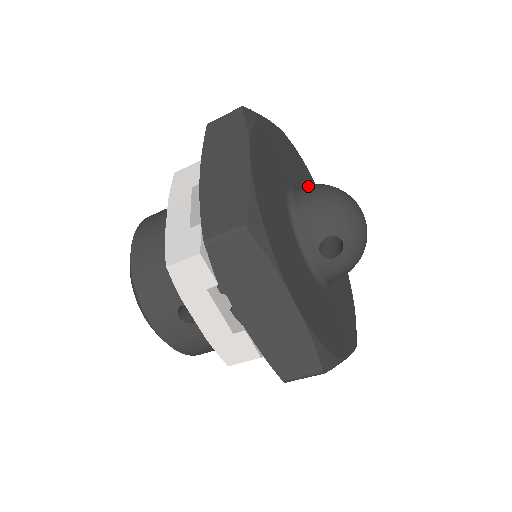
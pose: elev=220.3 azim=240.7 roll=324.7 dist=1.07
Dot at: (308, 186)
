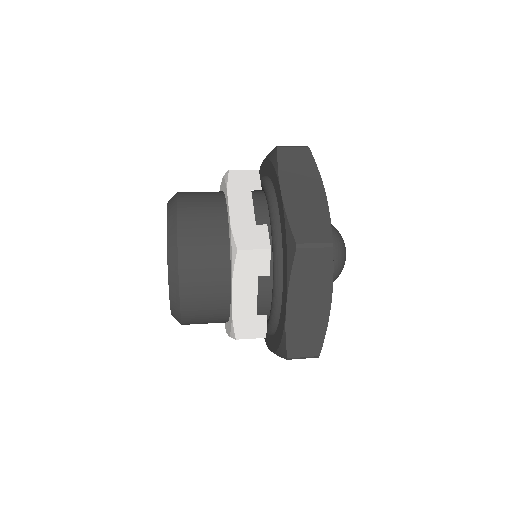
Dot at: occluded
